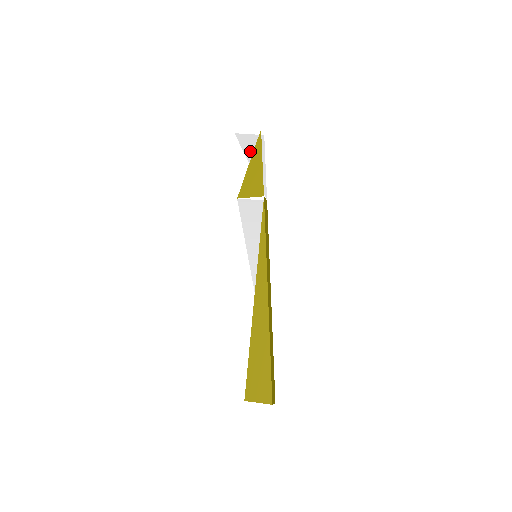
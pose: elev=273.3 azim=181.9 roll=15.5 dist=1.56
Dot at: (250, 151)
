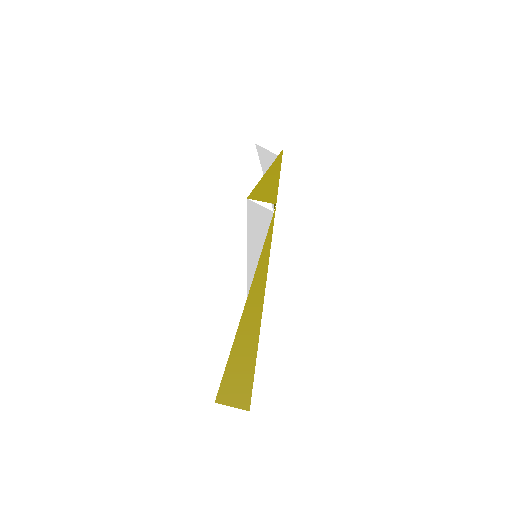
Dot at: (266, 164)
